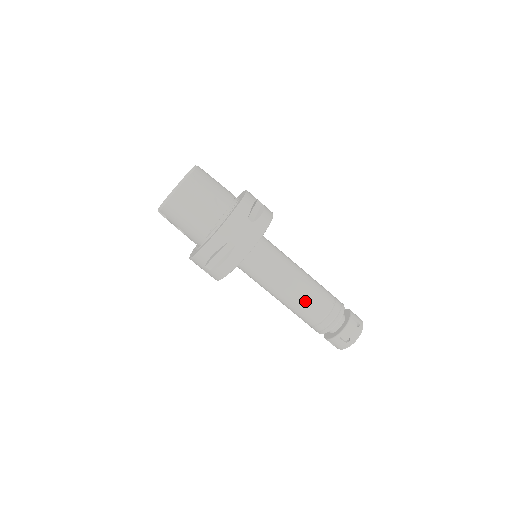
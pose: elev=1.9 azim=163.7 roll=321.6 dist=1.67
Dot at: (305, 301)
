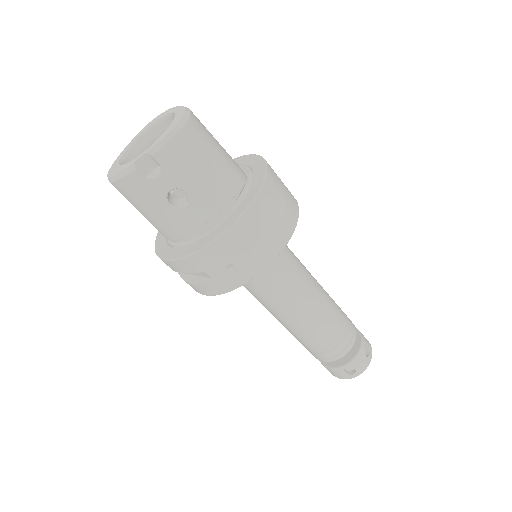
Dot at: (329, 304)
